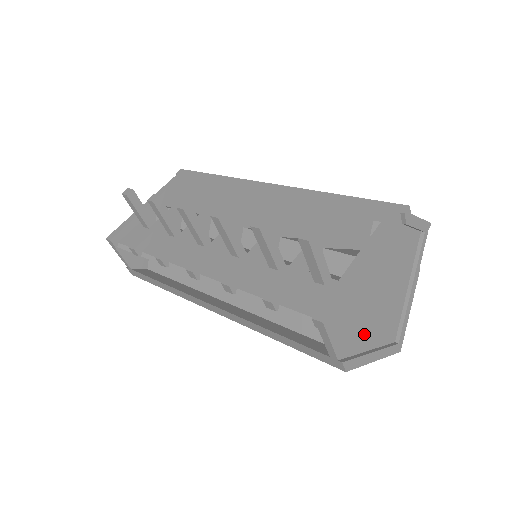
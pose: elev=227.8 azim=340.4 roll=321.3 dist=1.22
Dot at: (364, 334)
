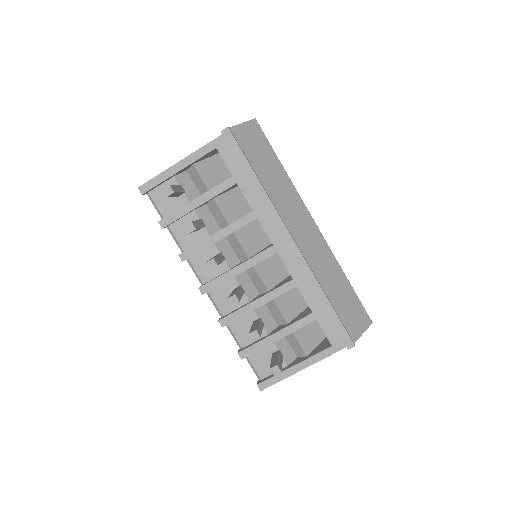
Dot at: occluded
